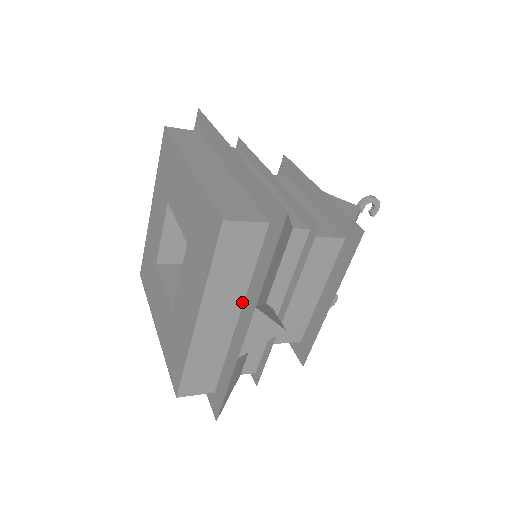
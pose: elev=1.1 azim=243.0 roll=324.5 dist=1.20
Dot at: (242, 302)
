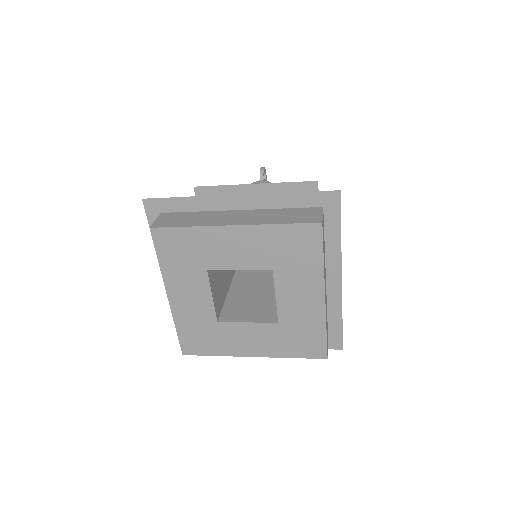
Dot at: (325, 267)
